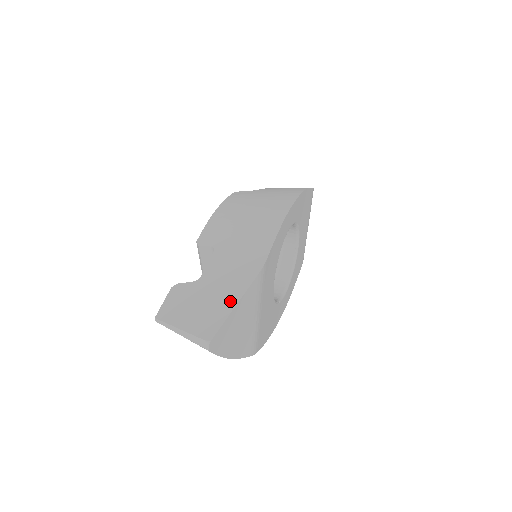
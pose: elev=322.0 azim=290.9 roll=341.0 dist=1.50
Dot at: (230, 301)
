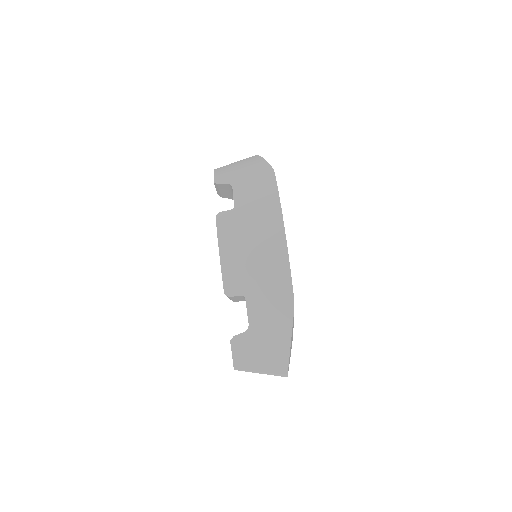
Dot at: (285, 340)
